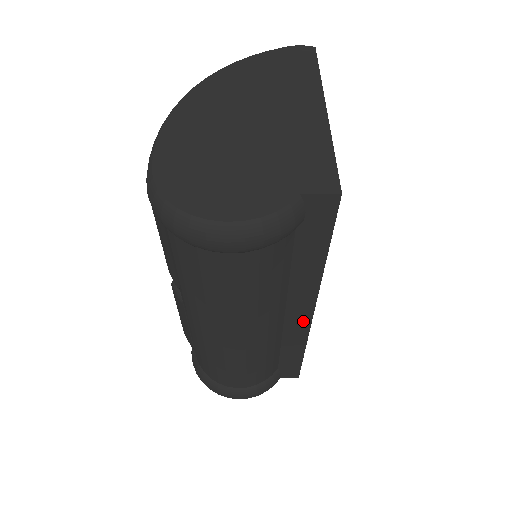
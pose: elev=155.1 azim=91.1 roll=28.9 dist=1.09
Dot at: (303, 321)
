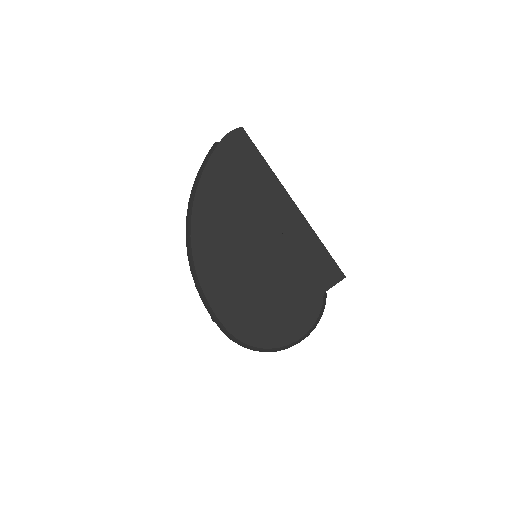
Dot at: occluded
